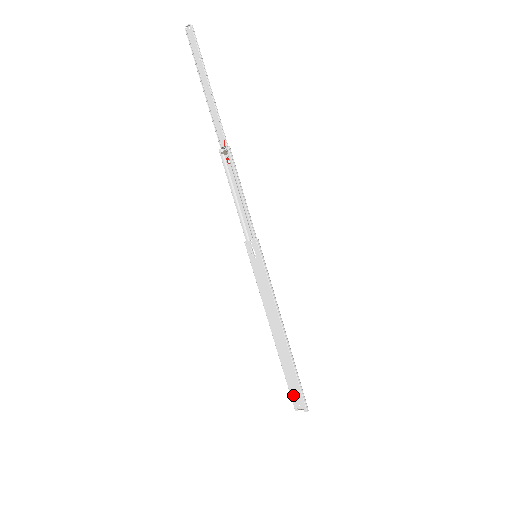
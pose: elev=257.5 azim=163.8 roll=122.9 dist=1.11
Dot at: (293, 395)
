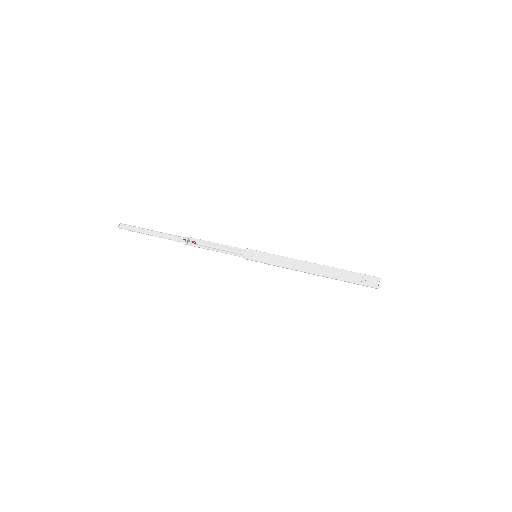
Dot at: (365, 283)
